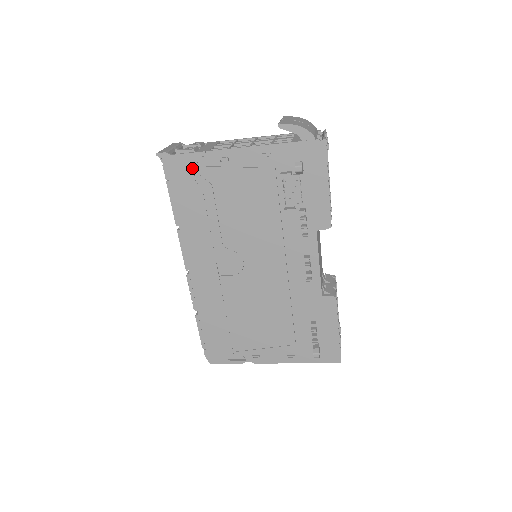
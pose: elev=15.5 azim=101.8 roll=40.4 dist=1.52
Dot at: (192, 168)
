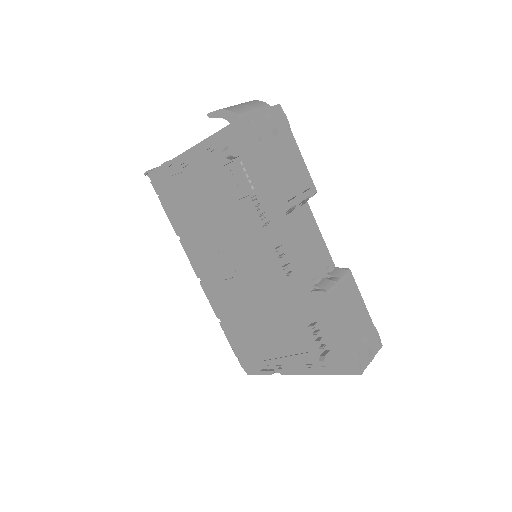
Dot at: (168, 179)
